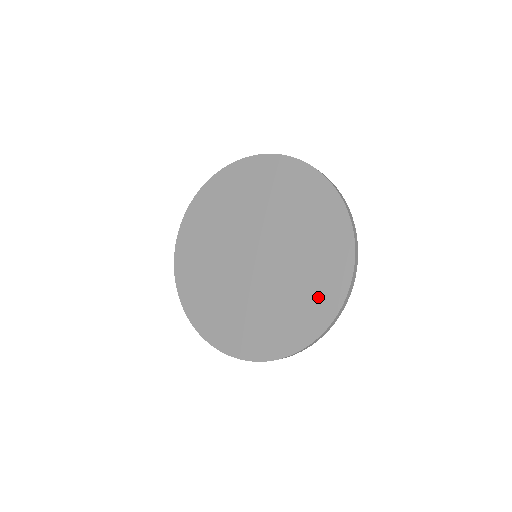
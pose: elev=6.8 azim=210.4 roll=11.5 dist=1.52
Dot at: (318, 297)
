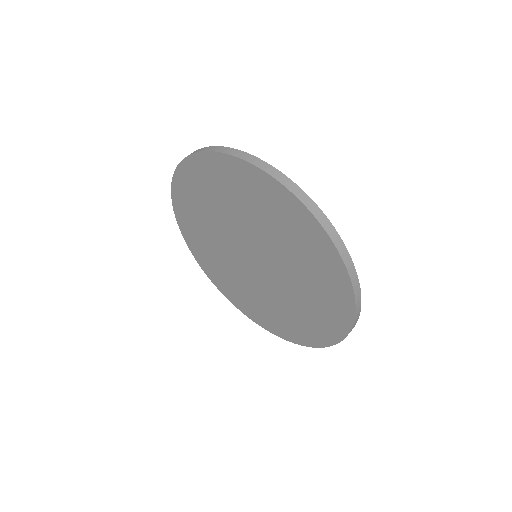
Dot at: (301, 328)
